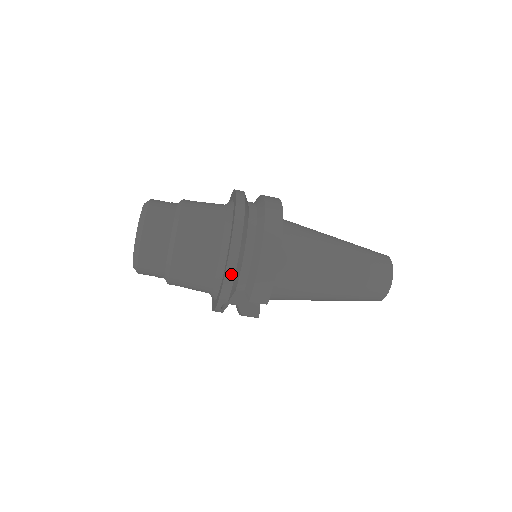
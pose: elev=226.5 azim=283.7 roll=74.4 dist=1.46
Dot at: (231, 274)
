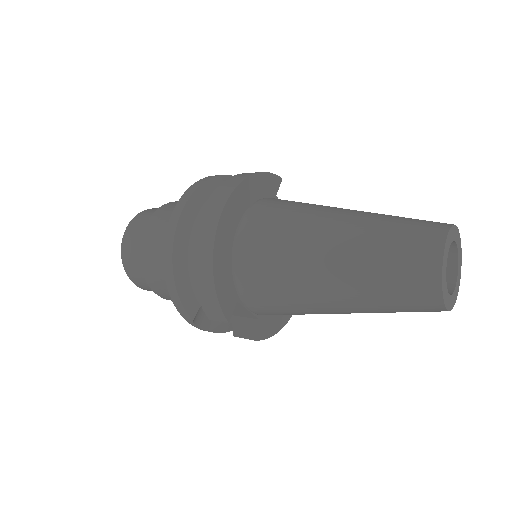
Dot at: (172, 286)
